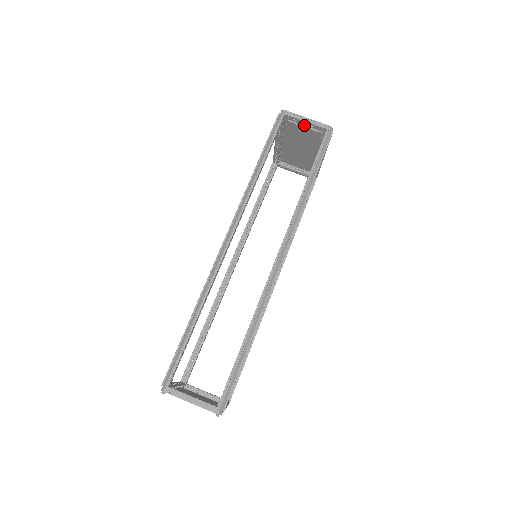
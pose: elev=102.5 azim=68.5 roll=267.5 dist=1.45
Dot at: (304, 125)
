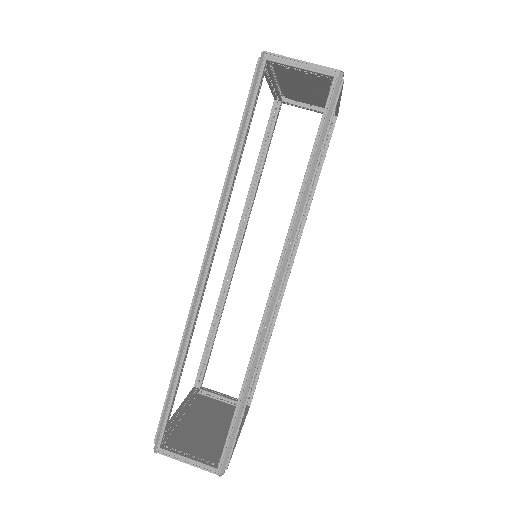
Dot at: occluded
